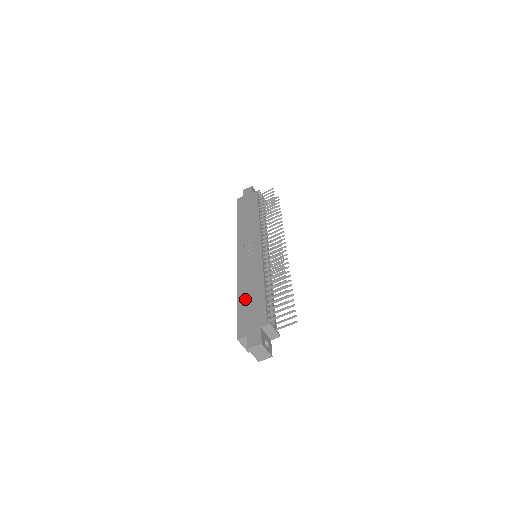
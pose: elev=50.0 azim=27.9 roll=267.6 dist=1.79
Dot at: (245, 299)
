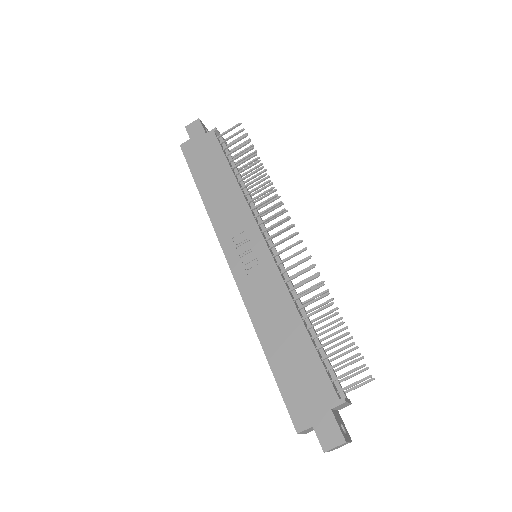
Dot at: (279, 352)
